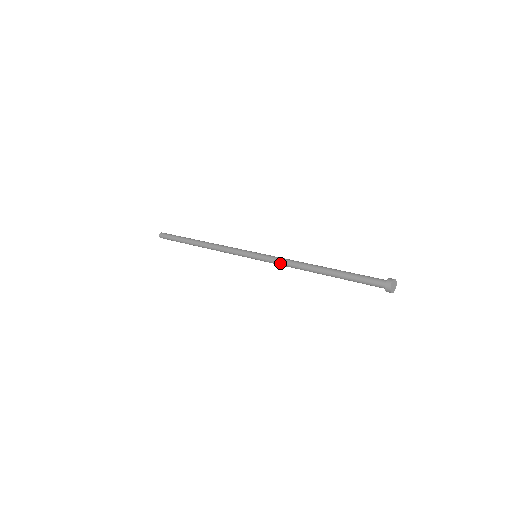
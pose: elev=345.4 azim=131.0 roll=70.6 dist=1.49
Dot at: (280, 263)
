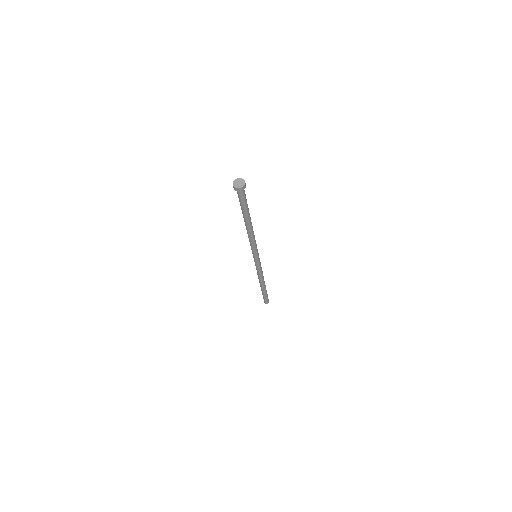
Dot at: occluded
